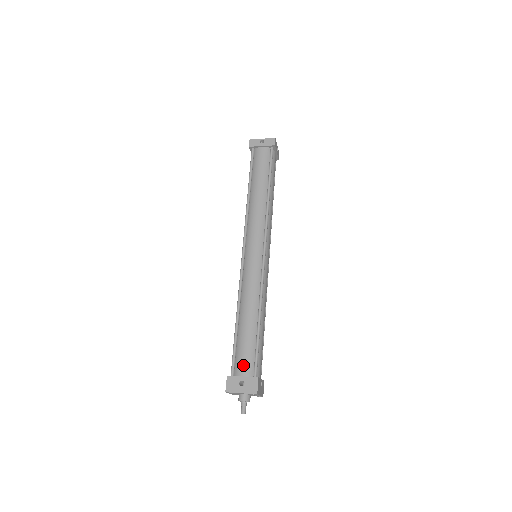
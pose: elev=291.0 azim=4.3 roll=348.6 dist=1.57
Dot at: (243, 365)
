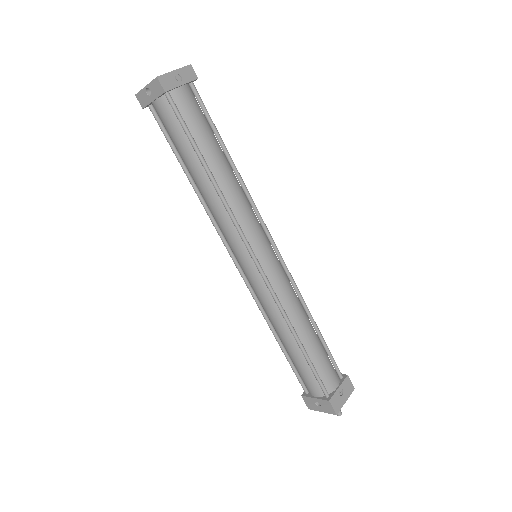
Dot at: (309, 387)
